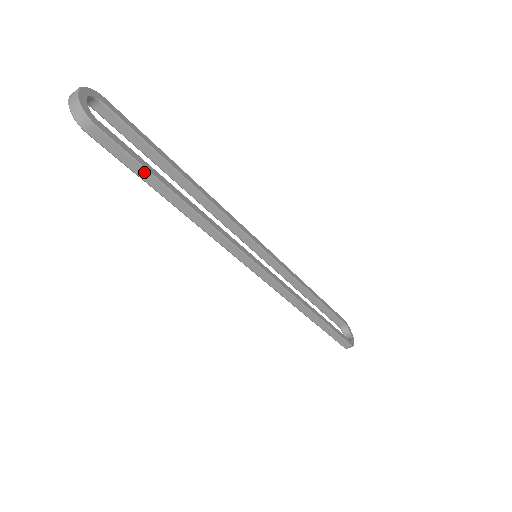
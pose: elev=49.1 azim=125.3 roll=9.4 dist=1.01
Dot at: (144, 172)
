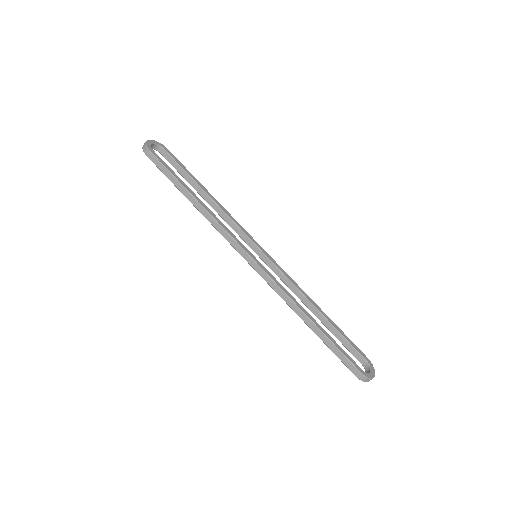
Dot at: (172, 177)
